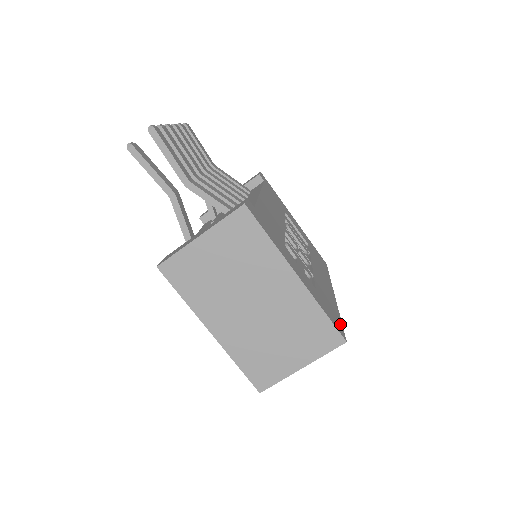
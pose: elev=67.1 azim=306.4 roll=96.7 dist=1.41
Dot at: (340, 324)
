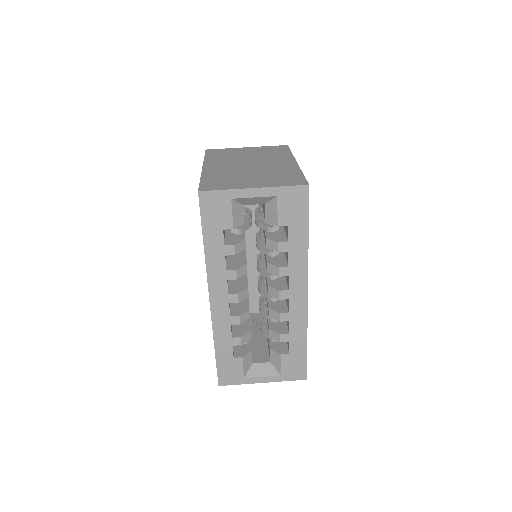
Dot at: (308, 212)
